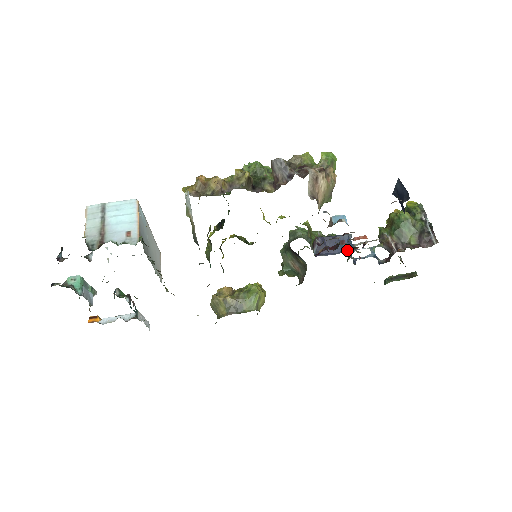
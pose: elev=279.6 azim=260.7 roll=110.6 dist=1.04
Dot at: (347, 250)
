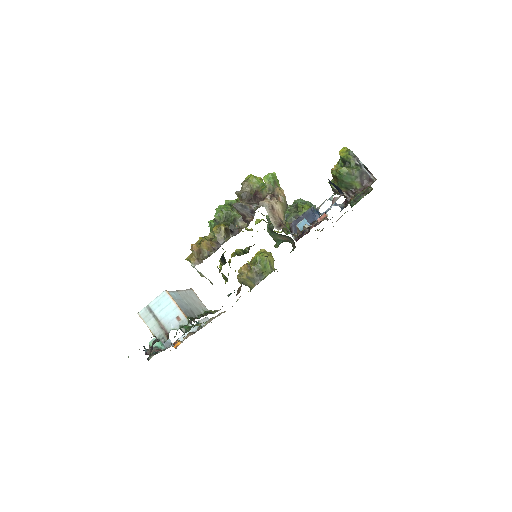
Dot at: occluded
